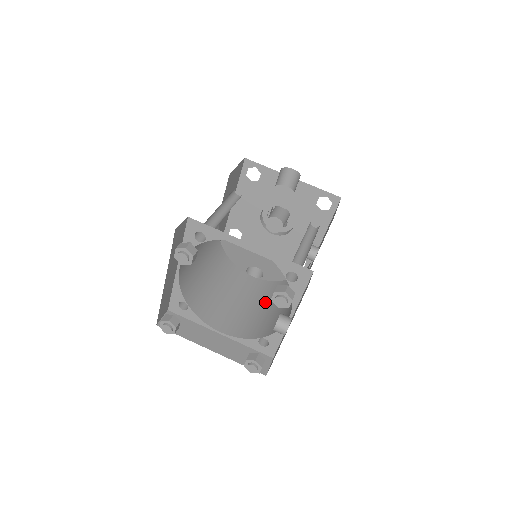
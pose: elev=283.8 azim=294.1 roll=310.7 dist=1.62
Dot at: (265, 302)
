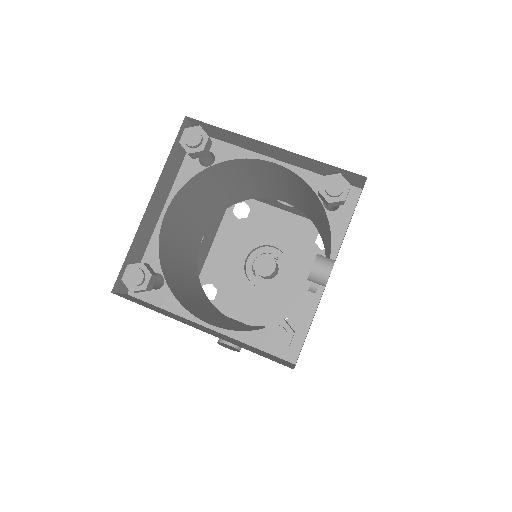
Dot at: occluded
